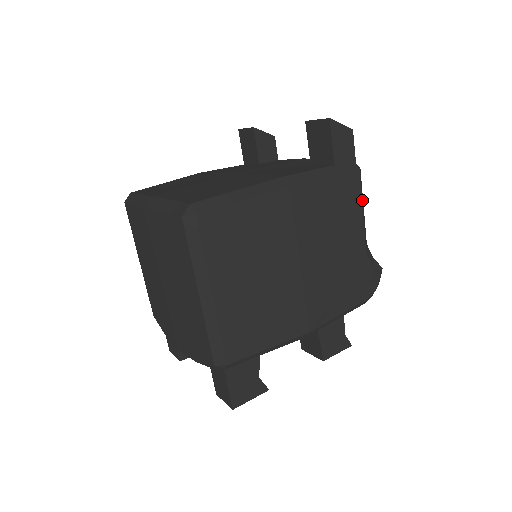
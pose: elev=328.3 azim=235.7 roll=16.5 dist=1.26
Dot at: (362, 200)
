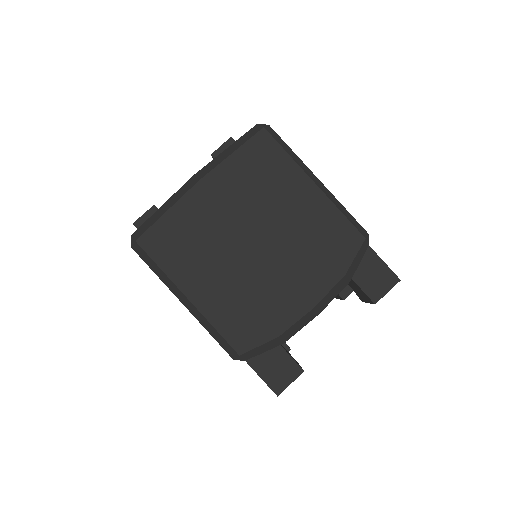
Dot at: occluded
